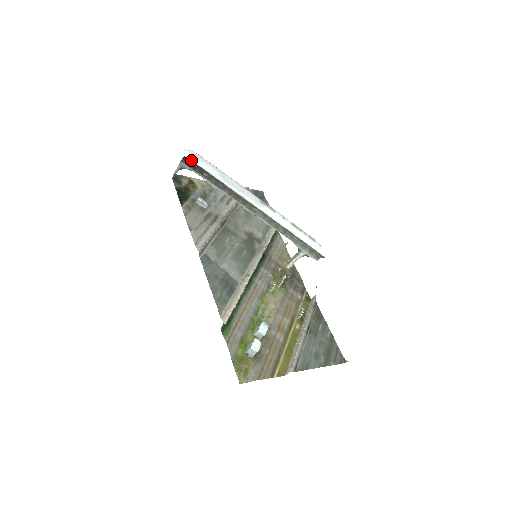
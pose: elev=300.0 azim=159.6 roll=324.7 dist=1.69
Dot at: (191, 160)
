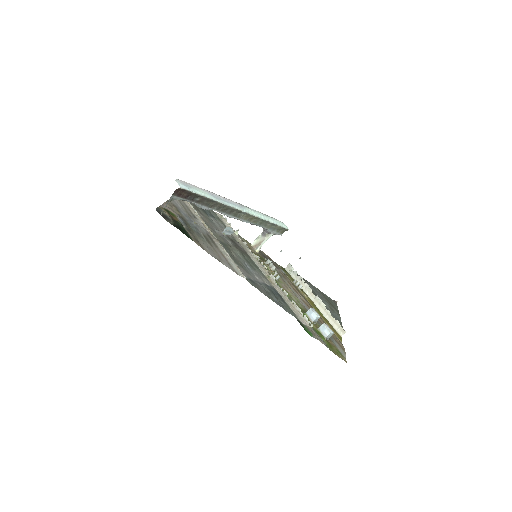
Dot at: (186, 190)
